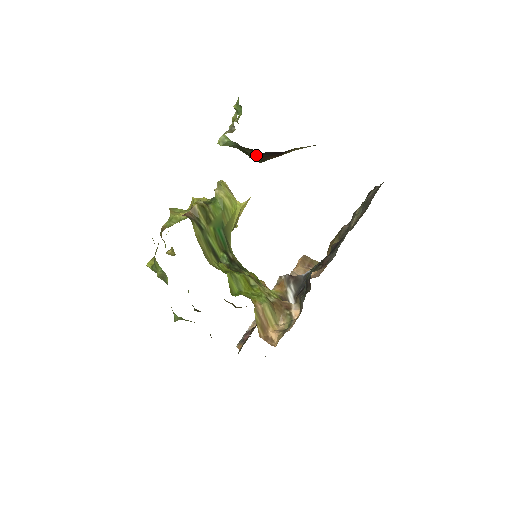
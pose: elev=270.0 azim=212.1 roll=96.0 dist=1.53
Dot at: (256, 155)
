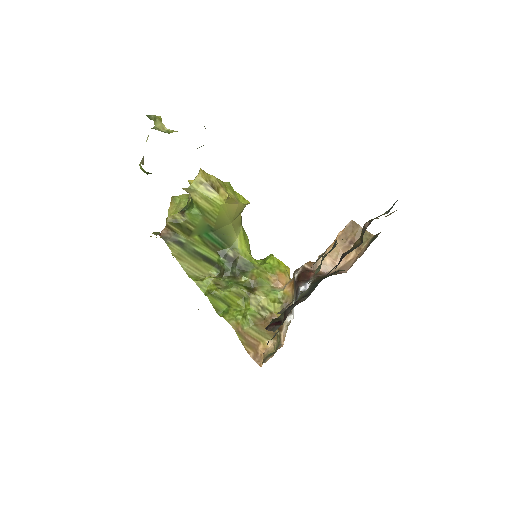
Dot at: occluded
